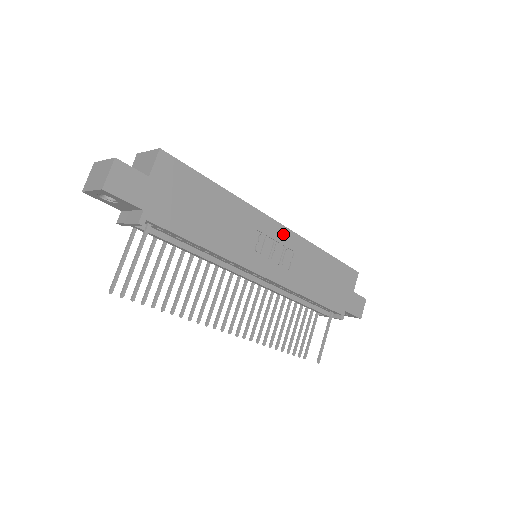
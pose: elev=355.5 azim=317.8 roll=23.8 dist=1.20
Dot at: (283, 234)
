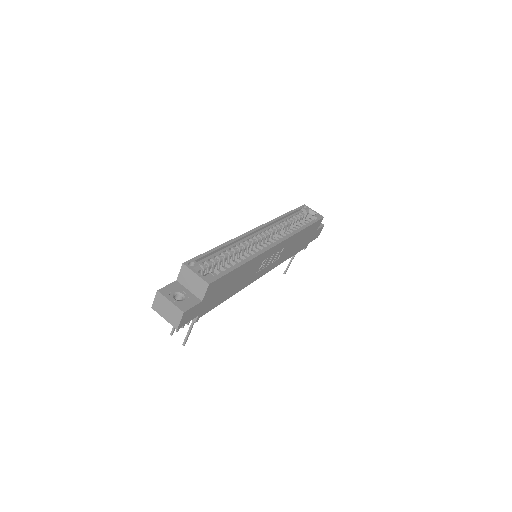
Dot at: (279, 247)
